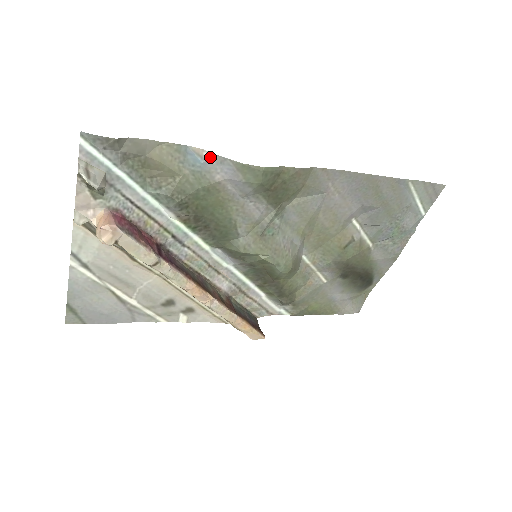
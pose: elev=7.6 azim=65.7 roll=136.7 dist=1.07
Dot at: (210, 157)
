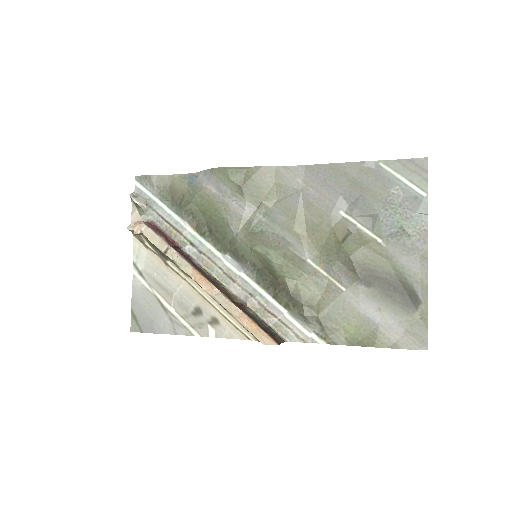
Dot at: (199, 174)
